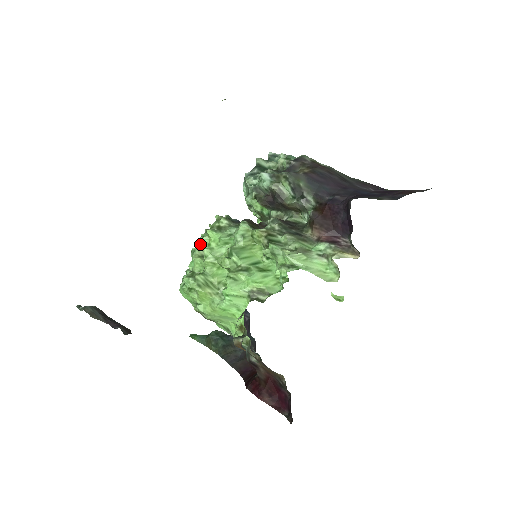
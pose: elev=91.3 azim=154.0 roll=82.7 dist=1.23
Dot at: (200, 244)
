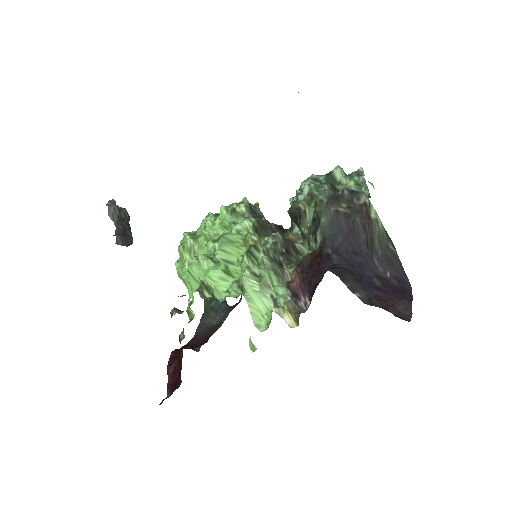
Dot at: occluded
